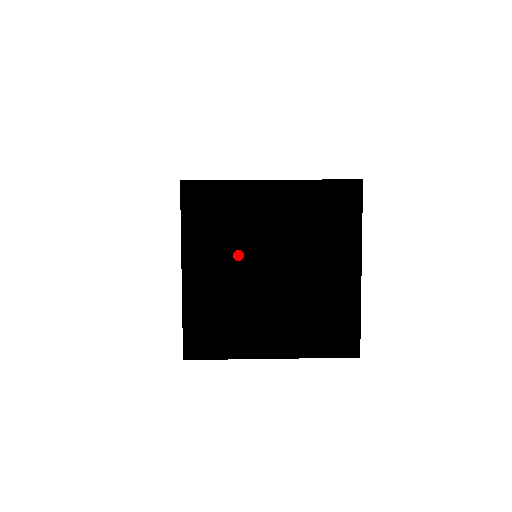
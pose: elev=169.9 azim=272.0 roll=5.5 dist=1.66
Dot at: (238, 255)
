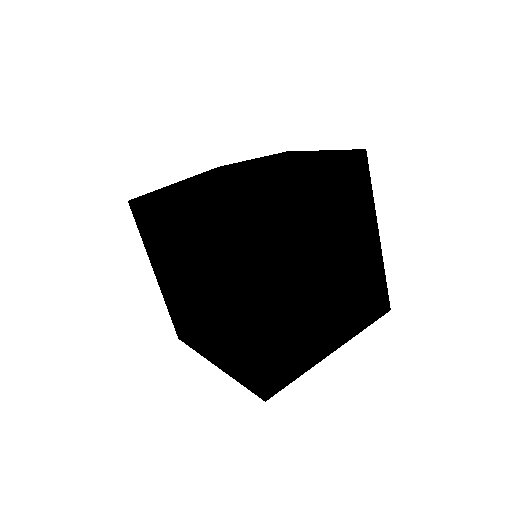
Dot at: (286, 273)
